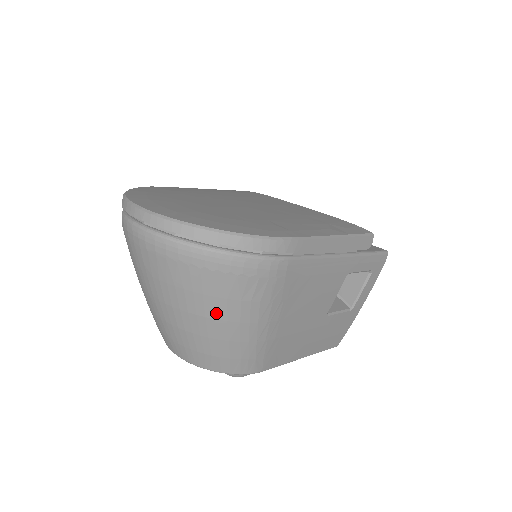
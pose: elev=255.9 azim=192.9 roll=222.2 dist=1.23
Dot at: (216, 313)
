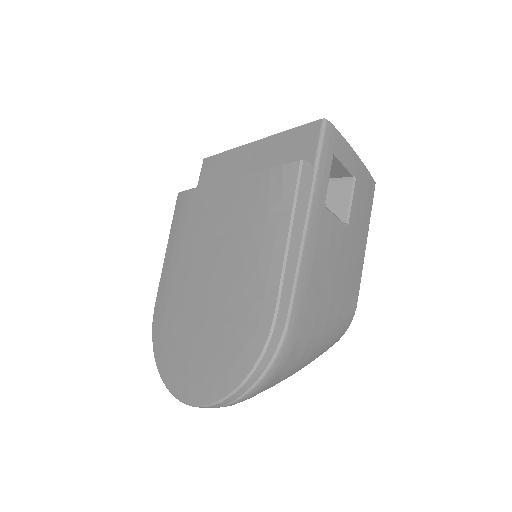
Dot at: (297, 369)
